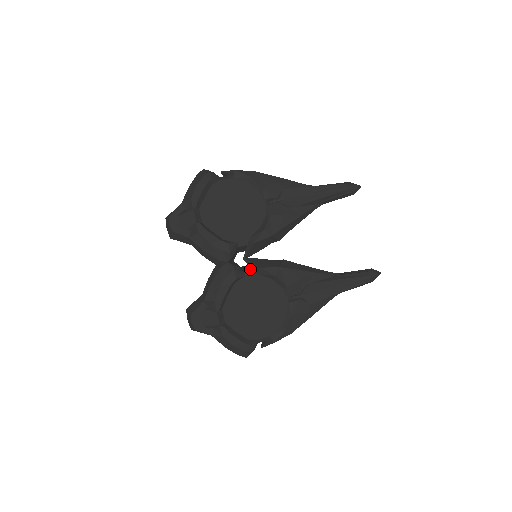
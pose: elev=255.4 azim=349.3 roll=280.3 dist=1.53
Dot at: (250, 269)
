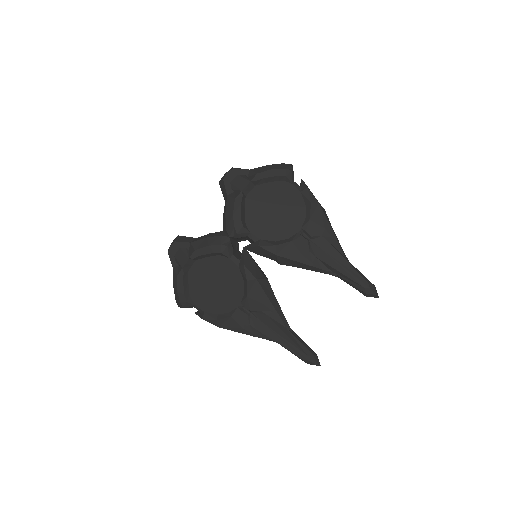
Dot at: (239, 258)
